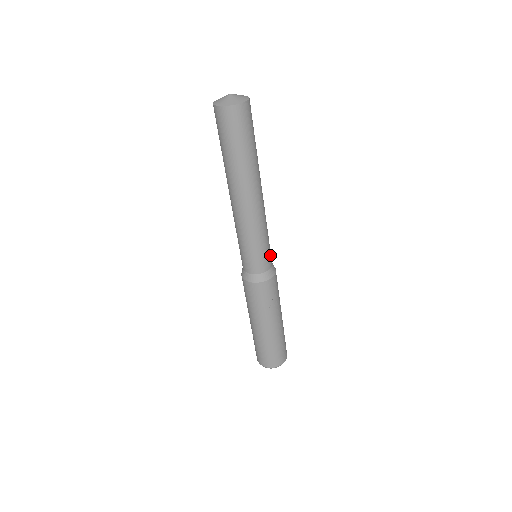
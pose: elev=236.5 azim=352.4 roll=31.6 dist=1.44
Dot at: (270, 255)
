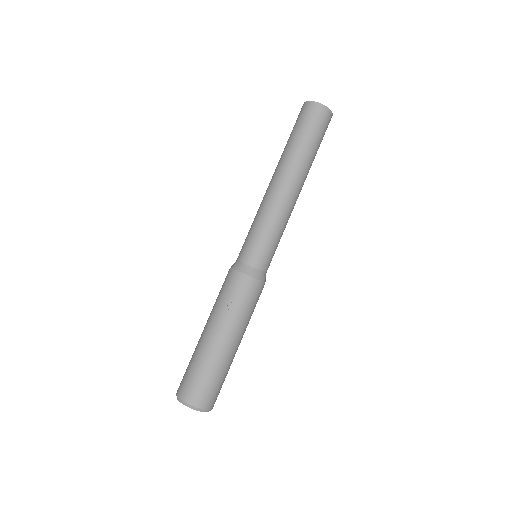
Dot at: (263, 256)
